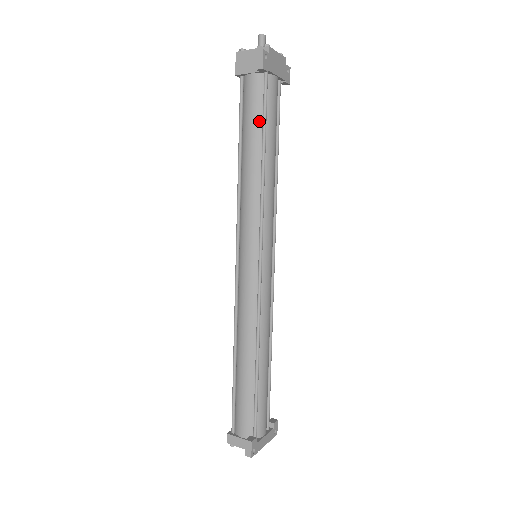
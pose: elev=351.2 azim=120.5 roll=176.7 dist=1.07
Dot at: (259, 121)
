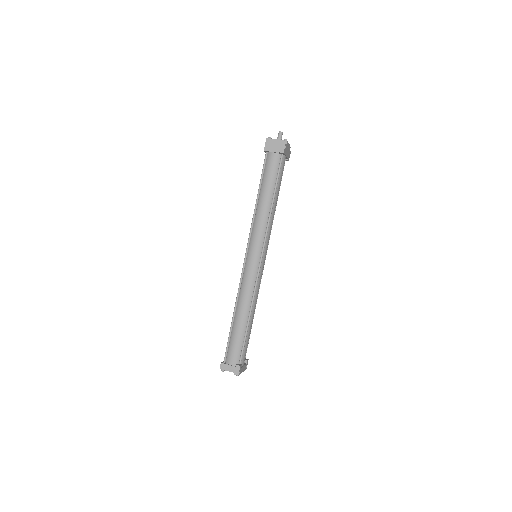
Dot at: (274, 180)
